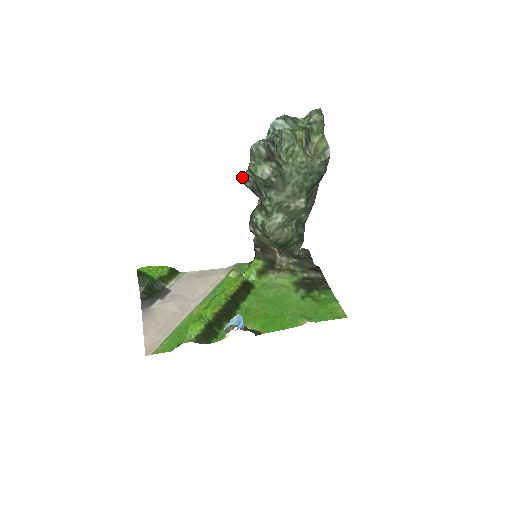
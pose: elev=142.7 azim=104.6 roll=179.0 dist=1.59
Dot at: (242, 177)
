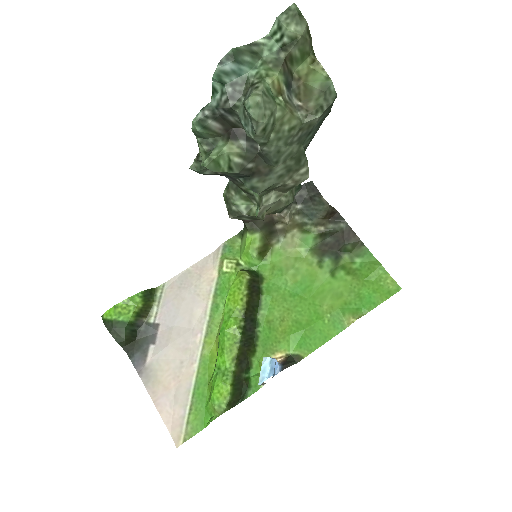
Dot at: (194, 168)
